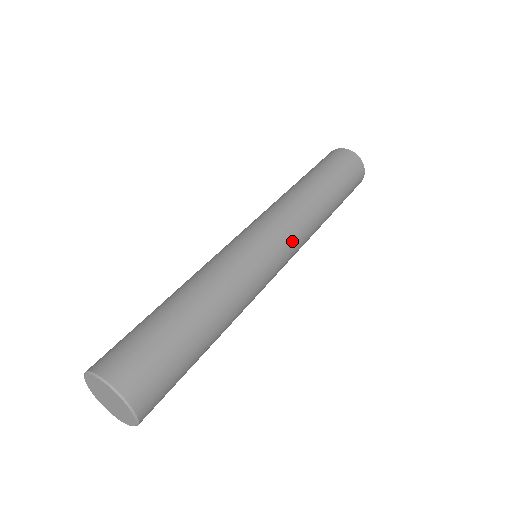
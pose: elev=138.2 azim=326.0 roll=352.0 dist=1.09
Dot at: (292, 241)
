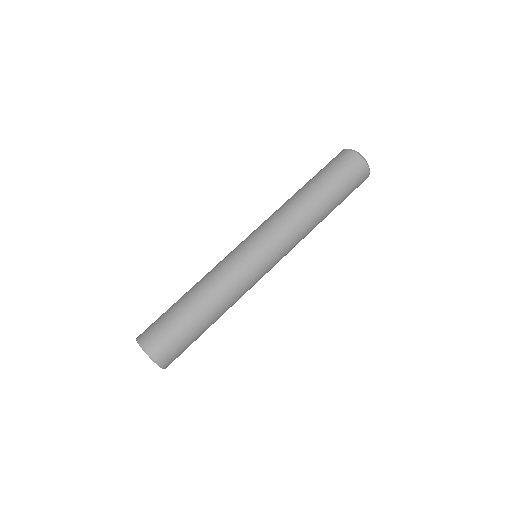
Dot at: (281, 249)
